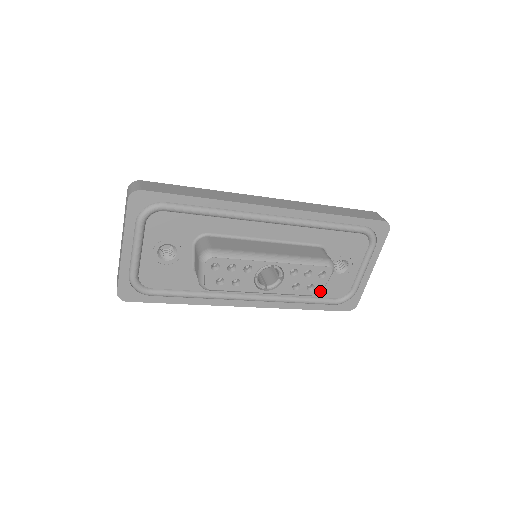
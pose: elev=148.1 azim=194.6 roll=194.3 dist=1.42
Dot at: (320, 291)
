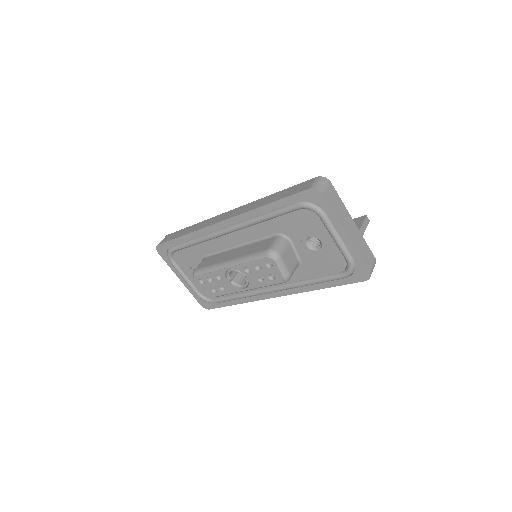
Dot at: (282, 278)
